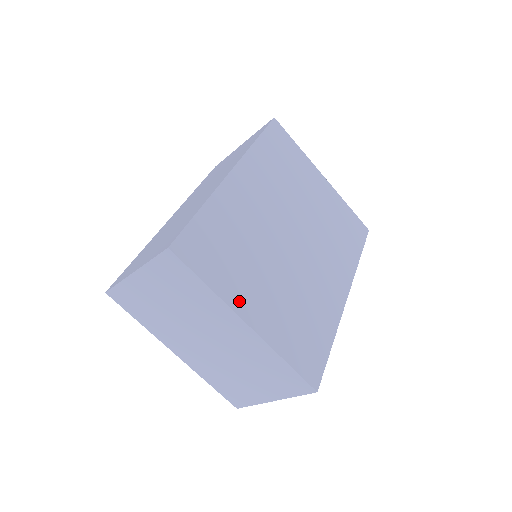
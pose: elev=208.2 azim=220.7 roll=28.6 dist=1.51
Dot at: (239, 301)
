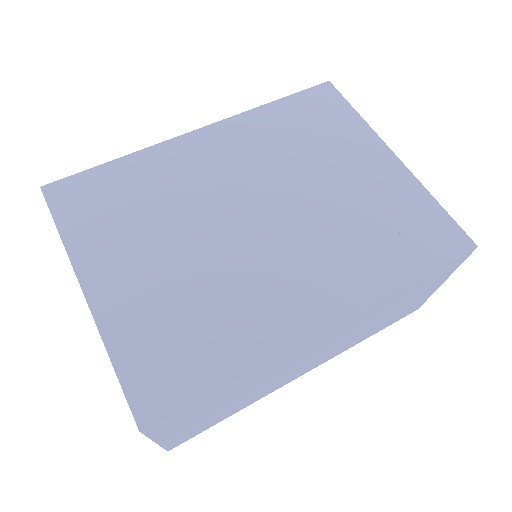
Dot at: (92, 263)
